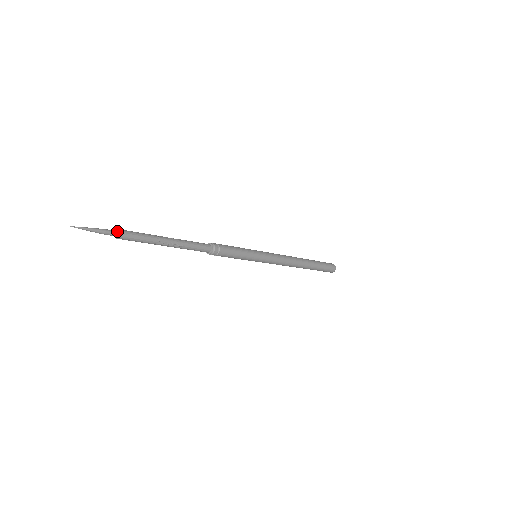
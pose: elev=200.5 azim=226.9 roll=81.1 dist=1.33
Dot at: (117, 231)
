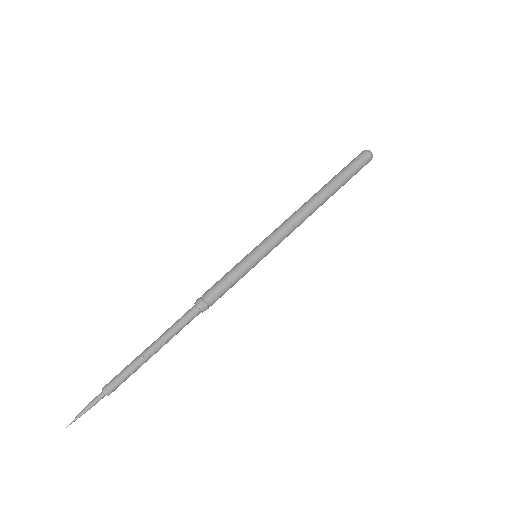
Dot at: (102, 391)
